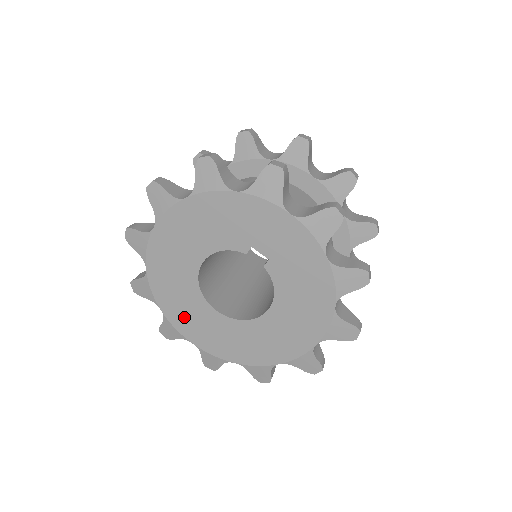
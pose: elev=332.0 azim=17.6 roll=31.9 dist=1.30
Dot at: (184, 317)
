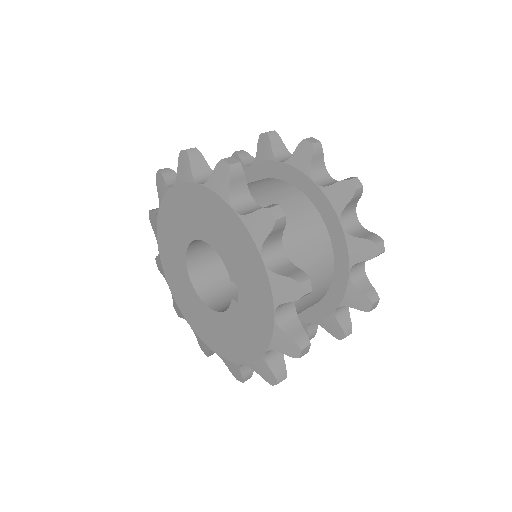
Dot at: (167, 235)
